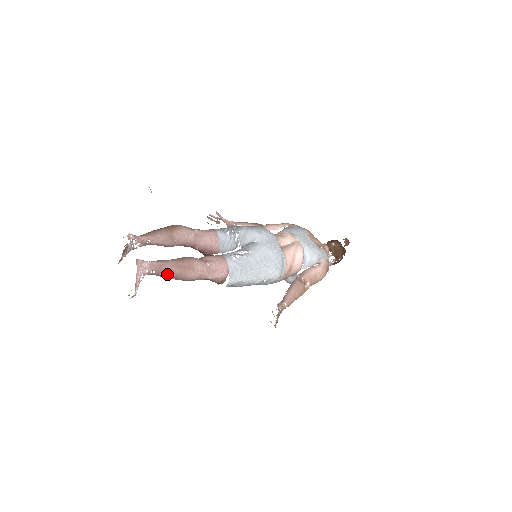
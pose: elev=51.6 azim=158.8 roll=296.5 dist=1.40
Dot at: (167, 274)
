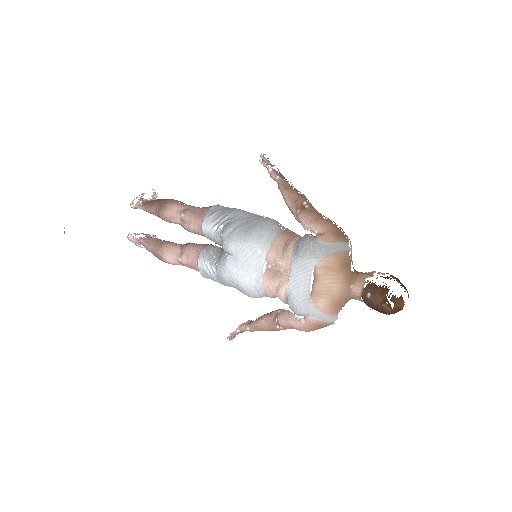
Dot at: occluded
